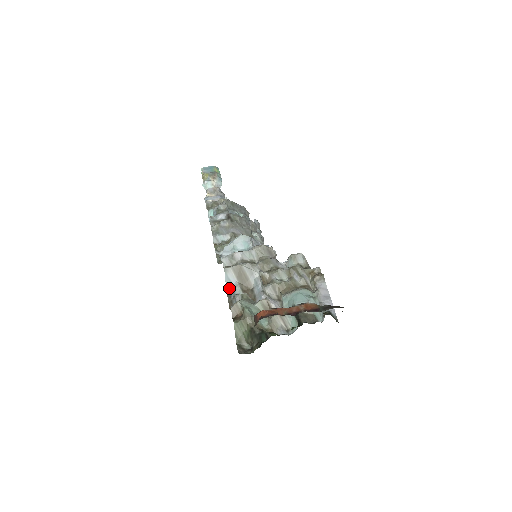
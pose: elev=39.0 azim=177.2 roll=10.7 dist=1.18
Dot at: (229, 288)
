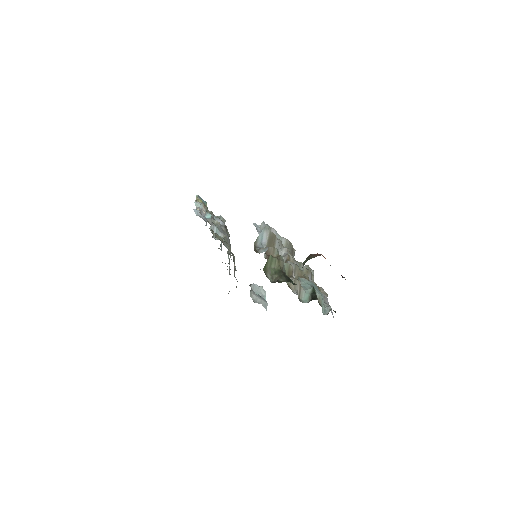
Dot at: (258, 242)
